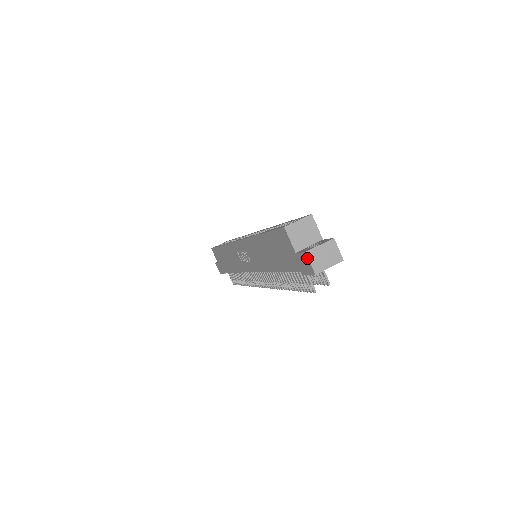
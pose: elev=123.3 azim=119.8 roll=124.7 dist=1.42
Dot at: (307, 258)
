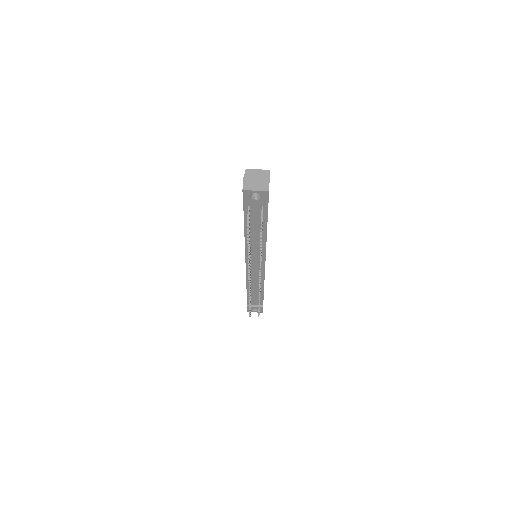
Dot at: (243, 179)
